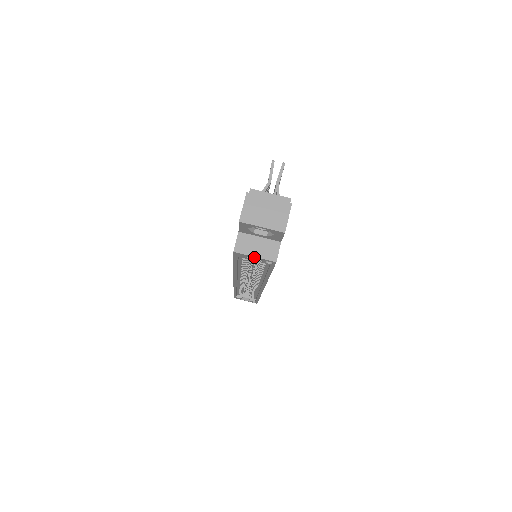
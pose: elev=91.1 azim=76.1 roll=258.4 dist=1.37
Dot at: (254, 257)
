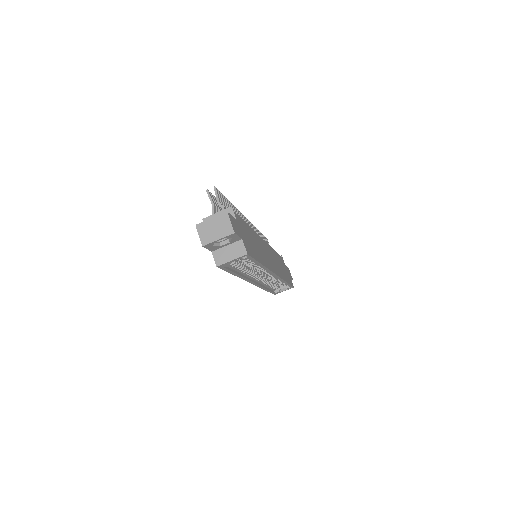
Dot at: occluded
